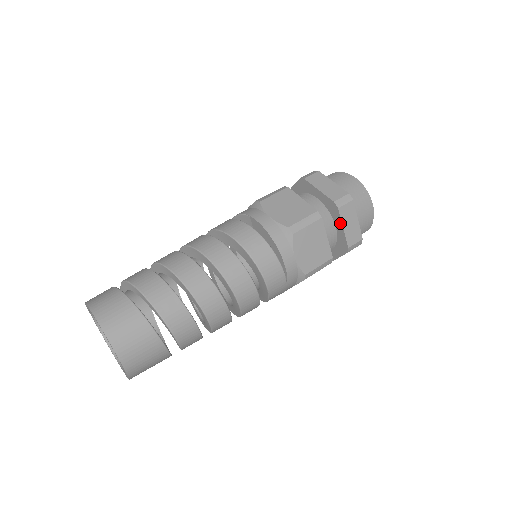
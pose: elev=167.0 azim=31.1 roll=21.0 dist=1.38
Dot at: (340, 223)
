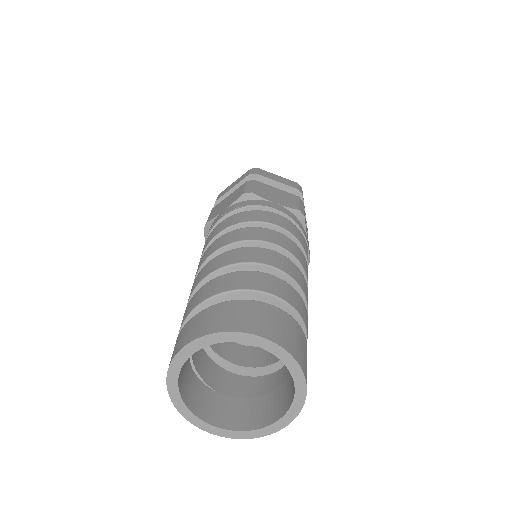
Dot at: occluded
